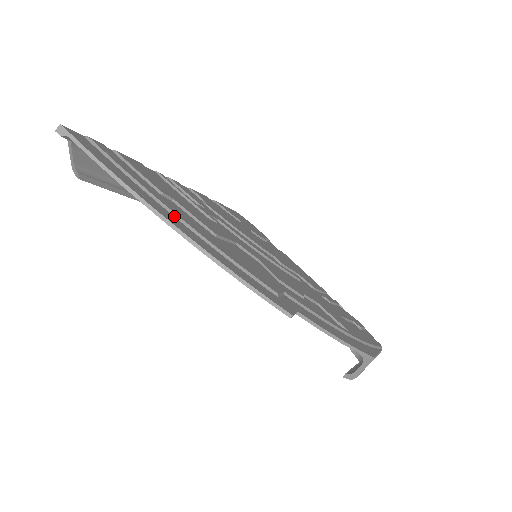
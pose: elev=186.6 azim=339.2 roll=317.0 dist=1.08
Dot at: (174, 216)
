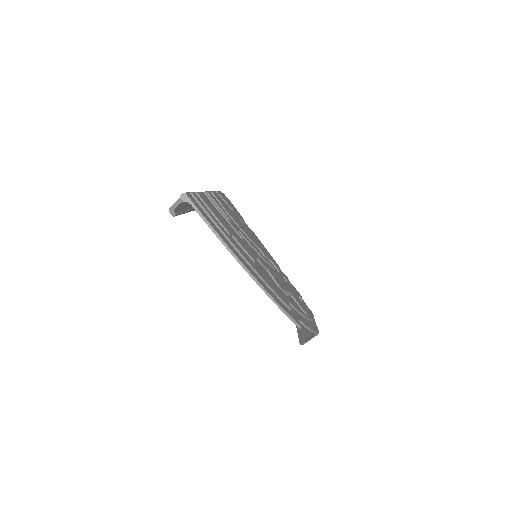
Dot at: (246, 262)
